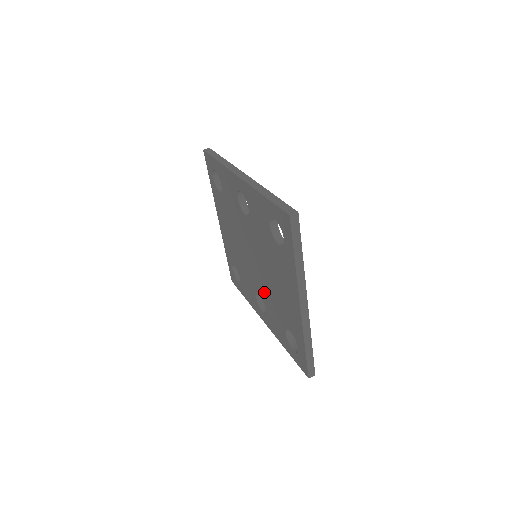
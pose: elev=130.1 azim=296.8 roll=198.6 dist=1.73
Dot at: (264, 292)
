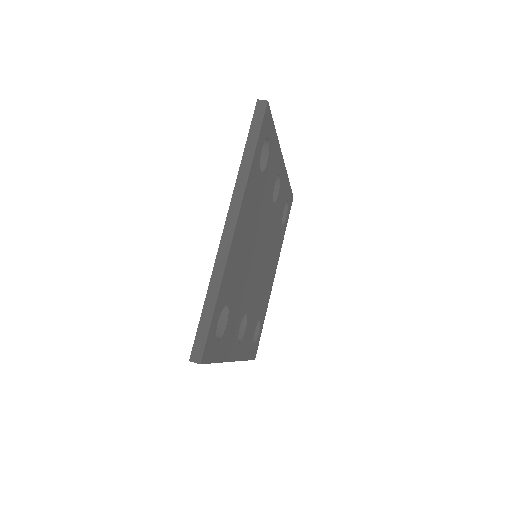
Dot at: occluded
